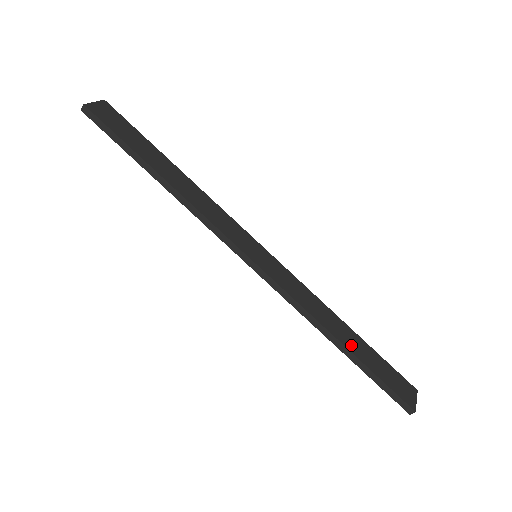
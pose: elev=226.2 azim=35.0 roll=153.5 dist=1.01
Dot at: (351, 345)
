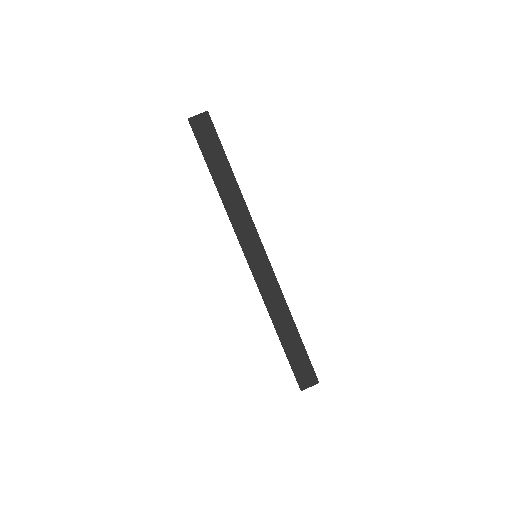
Dot at: (285, 336)
